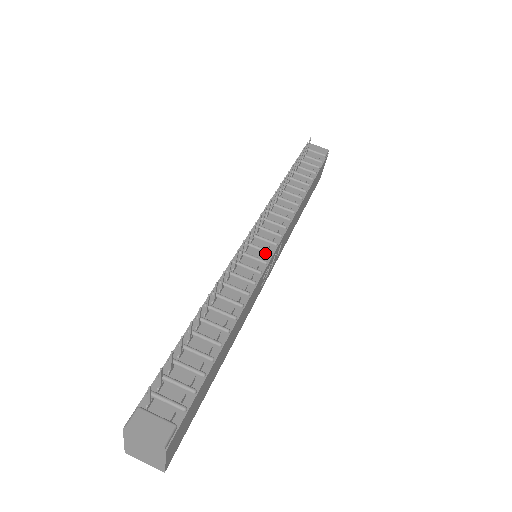
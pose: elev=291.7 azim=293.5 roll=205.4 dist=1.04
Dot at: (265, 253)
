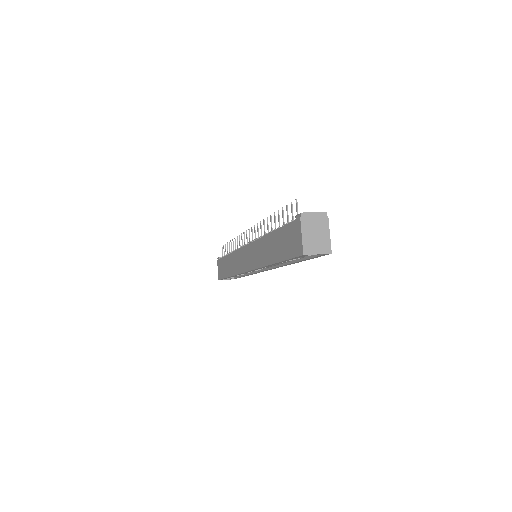
Dot at: occluded
